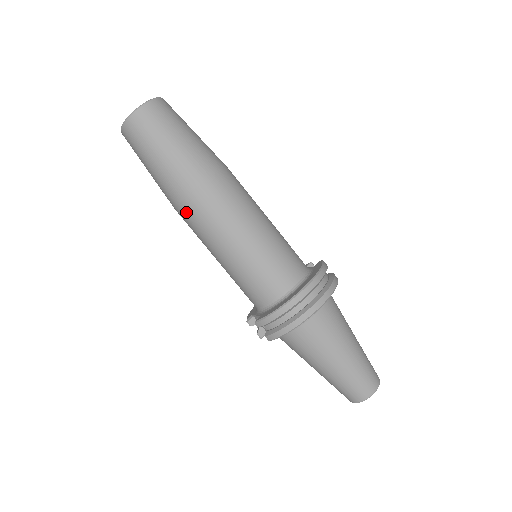
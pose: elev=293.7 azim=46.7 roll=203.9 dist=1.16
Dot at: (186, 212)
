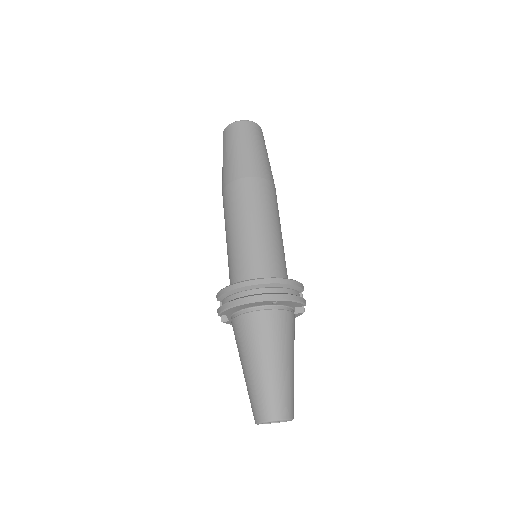
Dot at: (224, 196)
